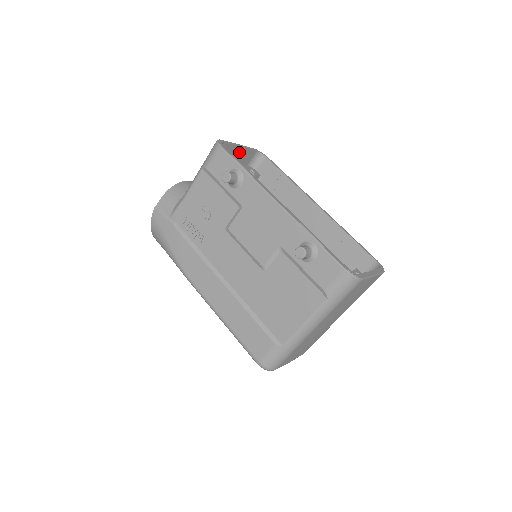
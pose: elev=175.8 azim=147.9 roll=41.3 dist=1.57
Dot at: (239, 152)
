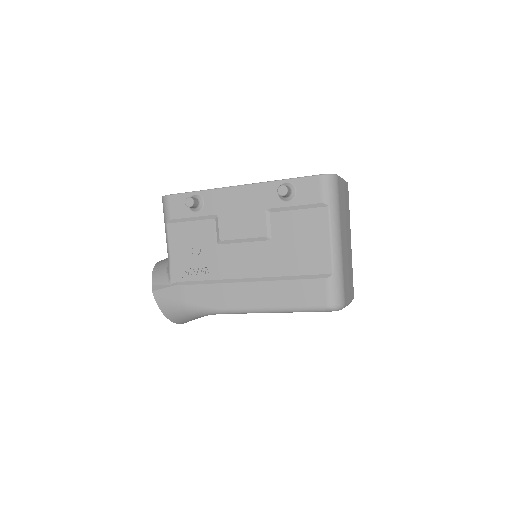
Dot at: occluded
